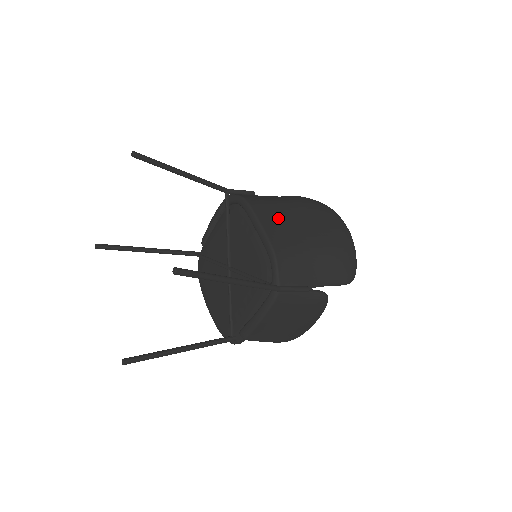
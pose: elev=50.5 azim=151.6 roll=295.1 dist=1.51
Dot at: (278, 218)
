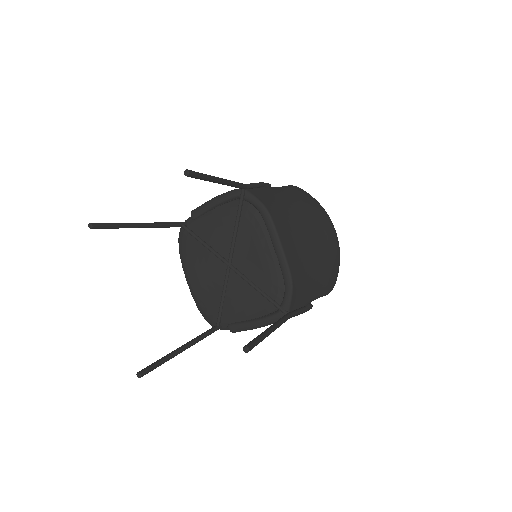
Dot at: (293, 234)
